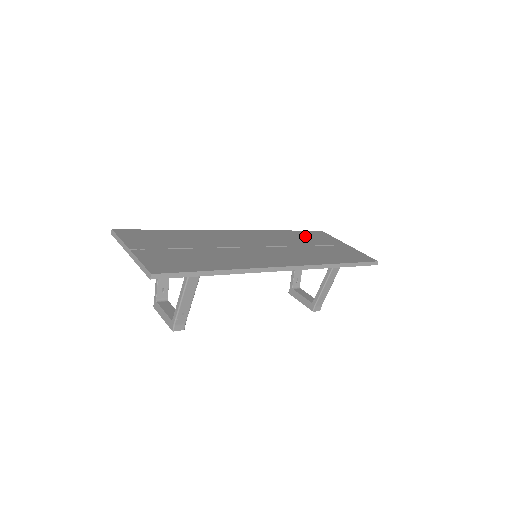
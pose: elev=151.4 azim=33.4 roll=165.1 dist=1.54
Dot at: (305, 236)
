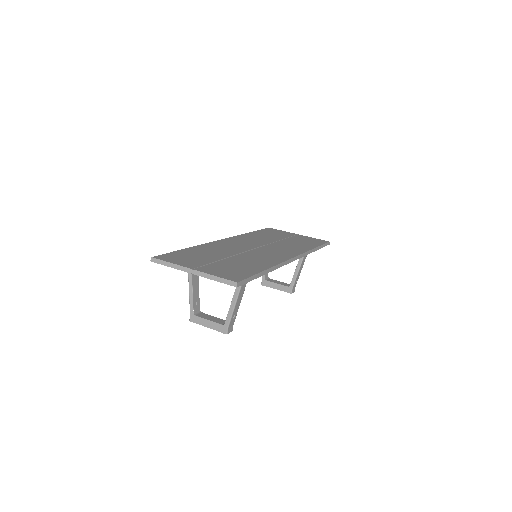
Dot at: (267, 234)
